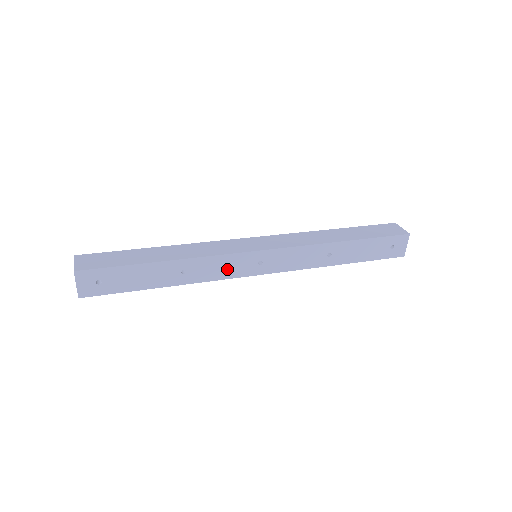
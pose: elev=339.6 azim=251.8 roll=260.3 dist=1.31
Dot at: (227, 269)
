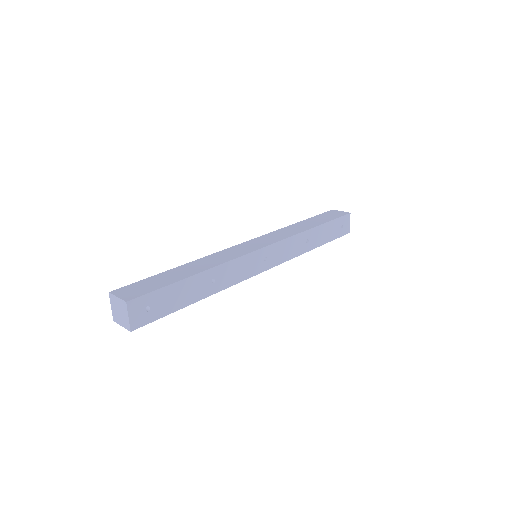
Dot at: (243, 270)
